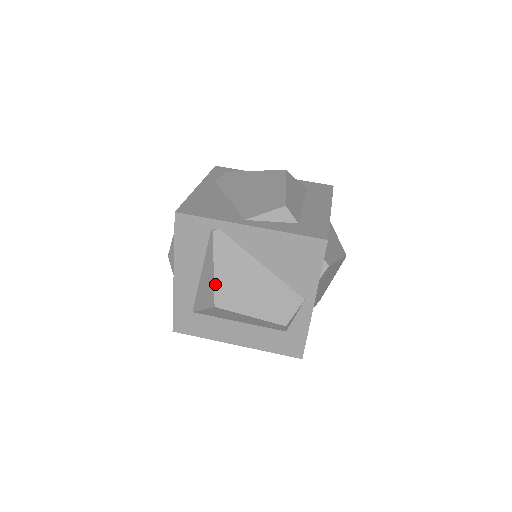
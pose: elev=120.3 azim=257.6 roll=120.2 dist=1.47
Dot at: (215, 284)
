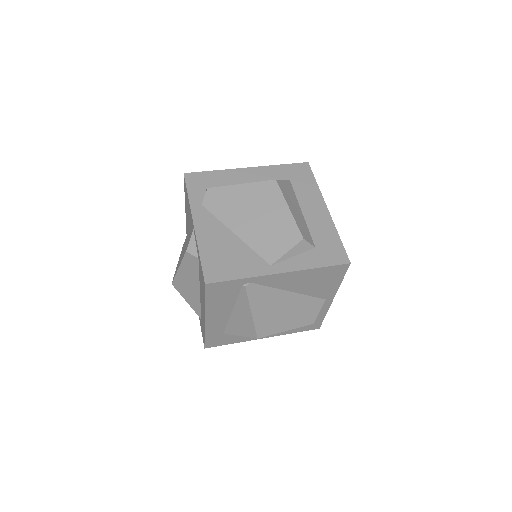
Dot at: (255, 323)
